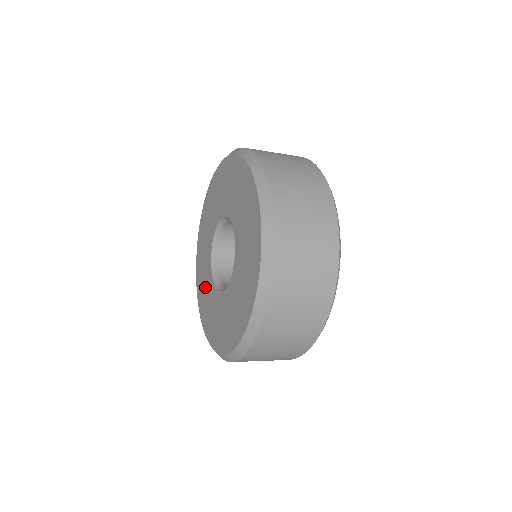
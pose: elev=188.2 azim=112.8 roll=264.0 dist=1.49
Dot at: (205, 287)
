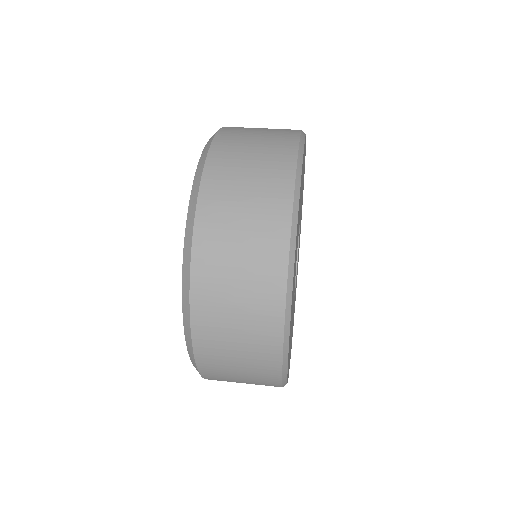
Dot at: occluded
